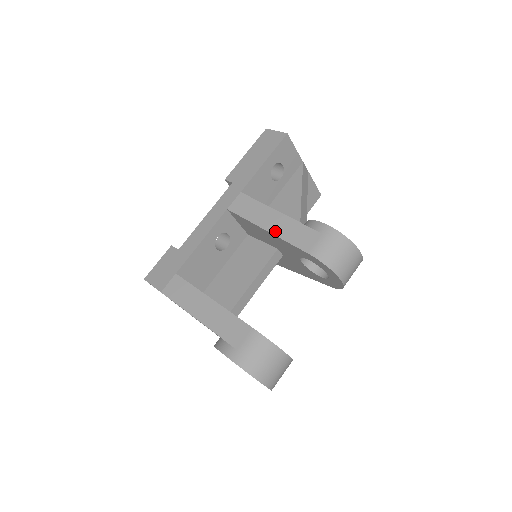
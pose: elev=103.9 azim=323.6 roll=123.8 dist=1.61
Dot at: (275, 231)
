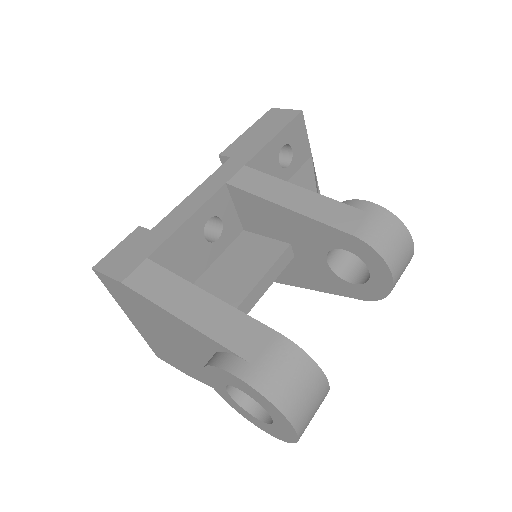
Dot at: (299, 208)
